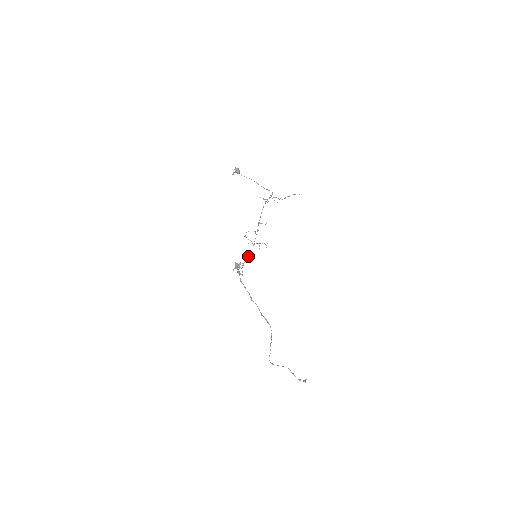
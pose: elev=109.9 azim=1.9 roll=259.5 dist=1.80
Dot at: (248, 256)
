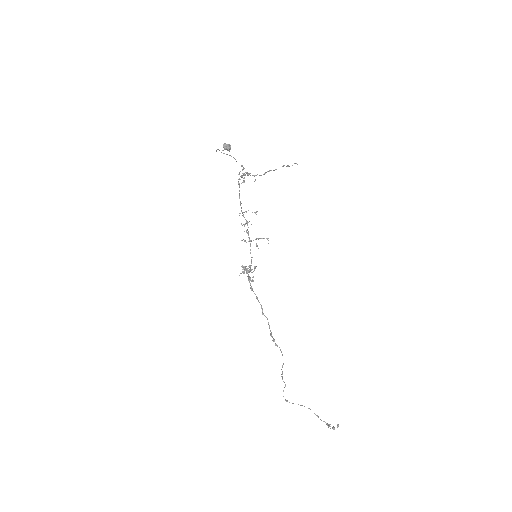
Dot at: occluded
